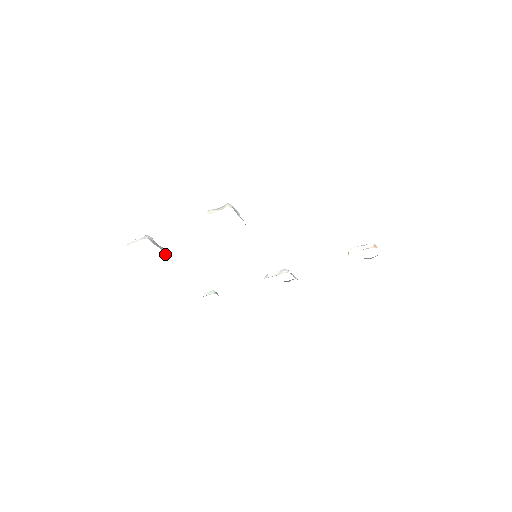
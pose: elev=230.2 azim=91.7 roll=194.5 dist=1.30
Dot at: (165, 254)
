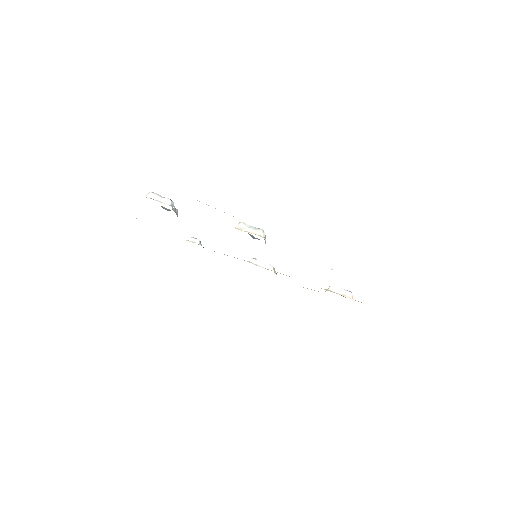
Dot at: occluded
